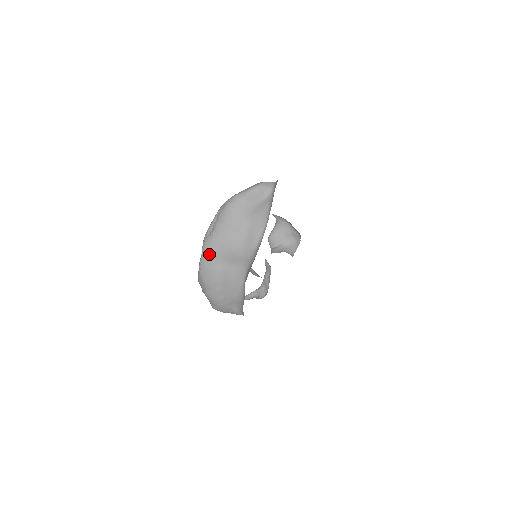
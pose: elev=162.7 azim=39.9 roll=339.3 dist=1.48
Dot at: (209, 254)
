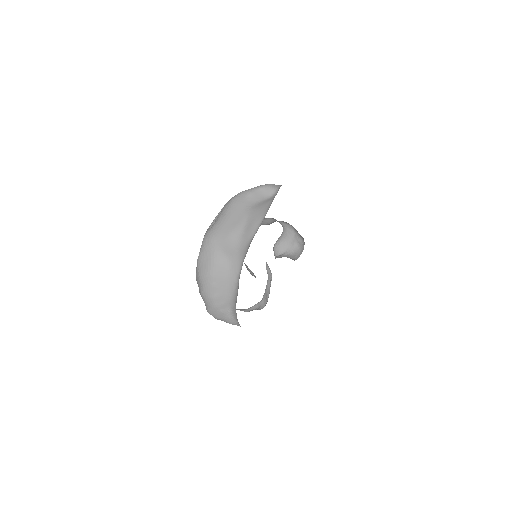
Dot at: (208, 245)
